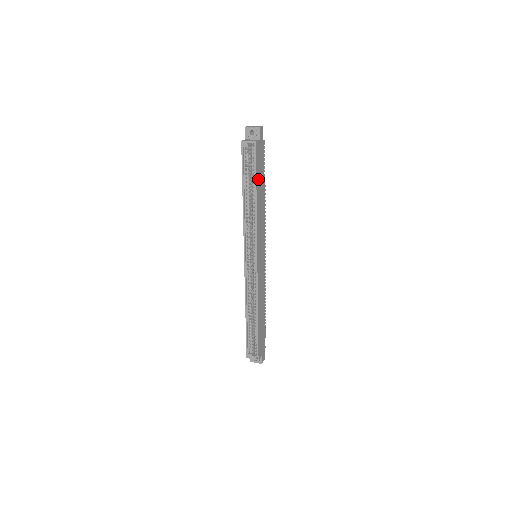
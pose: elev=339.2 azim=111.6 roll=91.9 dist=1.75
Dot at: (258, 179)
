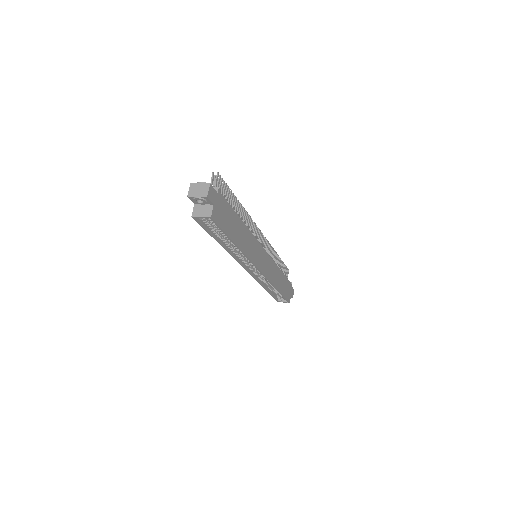
Dot at: (230, 231)
